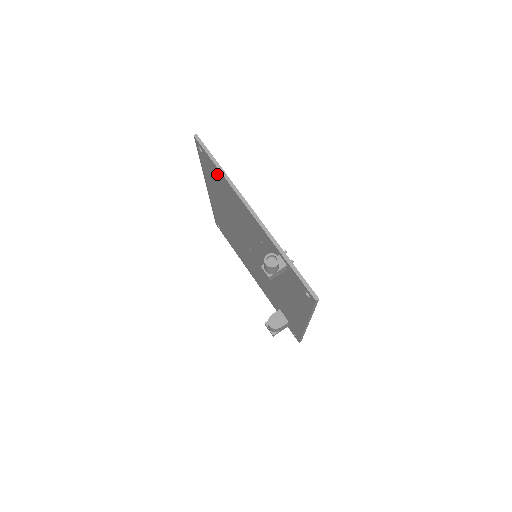
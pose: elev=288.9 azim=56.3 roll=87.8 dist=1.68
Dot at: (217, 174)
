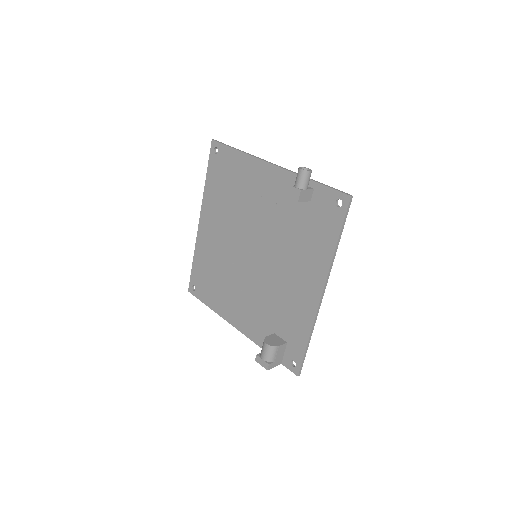
Dot at: (232, 162)
